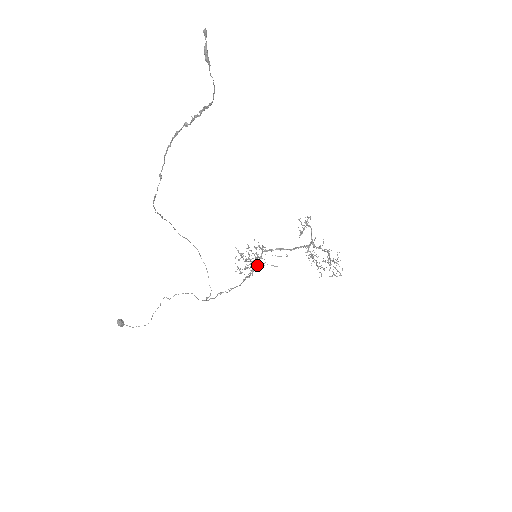
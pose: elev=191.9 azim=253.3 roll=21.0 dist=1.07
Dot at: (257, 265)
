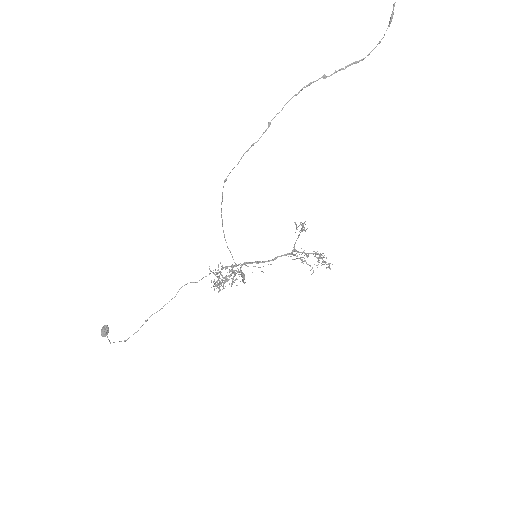
Dot at: (243, 273)
